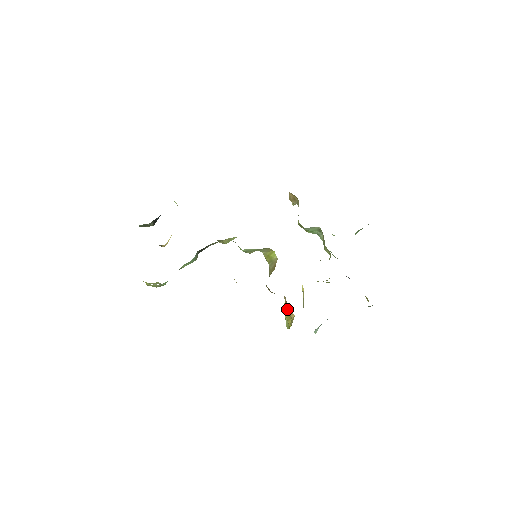
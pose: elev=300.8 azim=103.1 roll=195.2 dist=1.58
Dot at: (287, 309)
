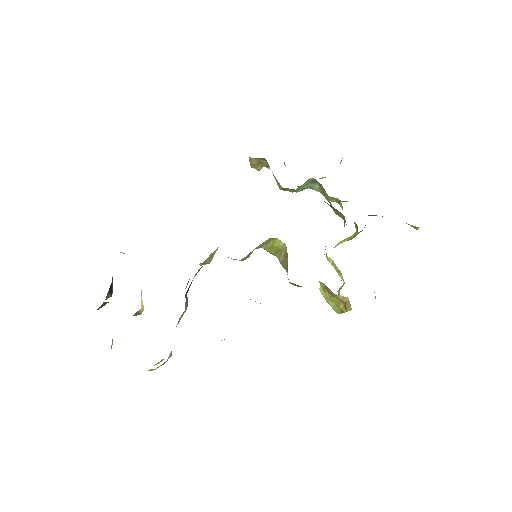
Dot at: (332, 295)
